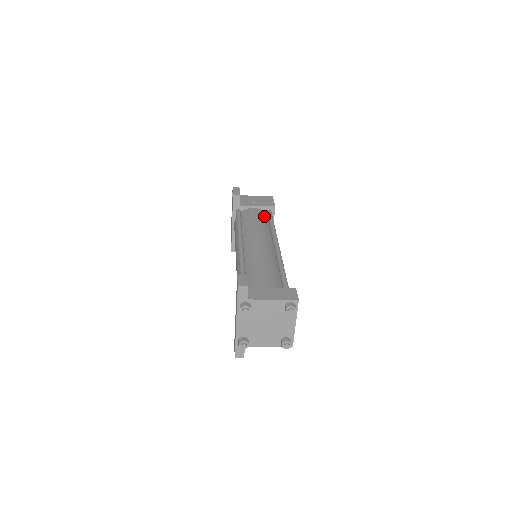
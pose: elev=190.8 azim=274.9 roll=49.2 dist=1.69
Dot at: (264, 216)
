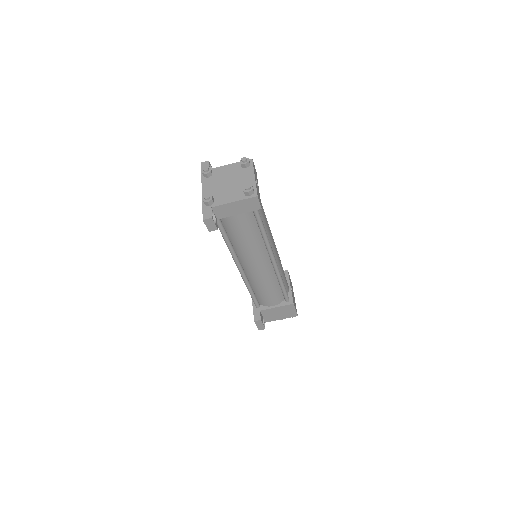
Dot at: occluded
